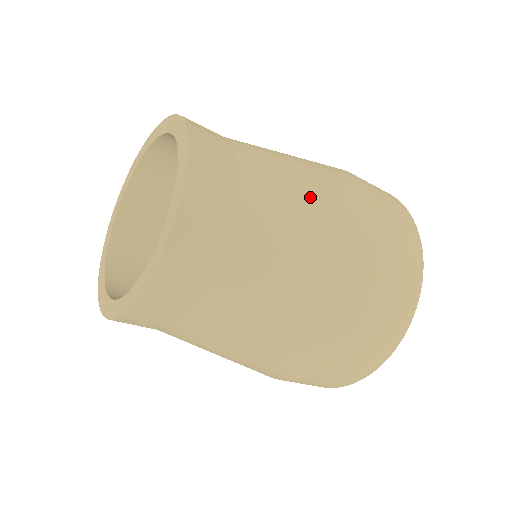
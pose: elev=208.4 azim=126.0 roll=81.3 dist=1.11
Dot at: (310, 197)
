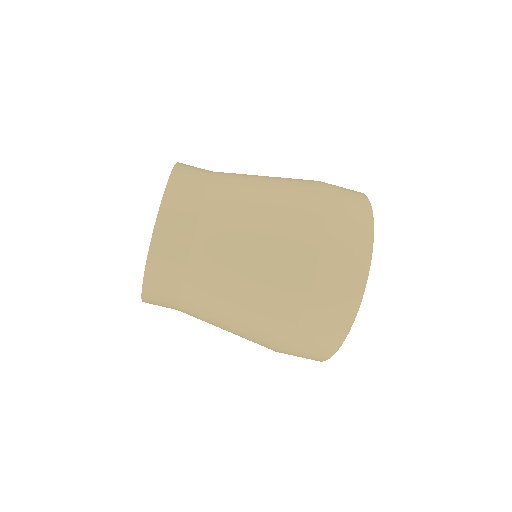
Dot at: occluded
